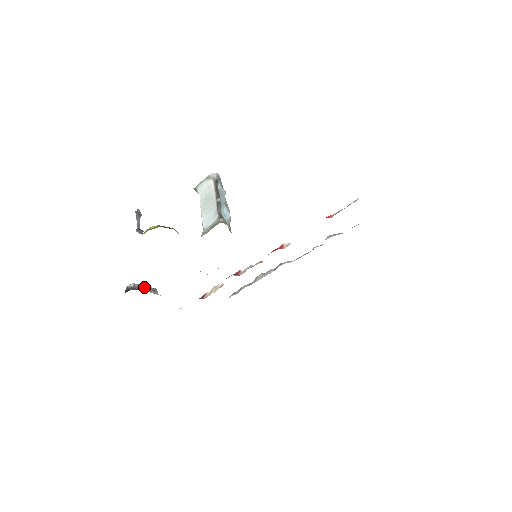
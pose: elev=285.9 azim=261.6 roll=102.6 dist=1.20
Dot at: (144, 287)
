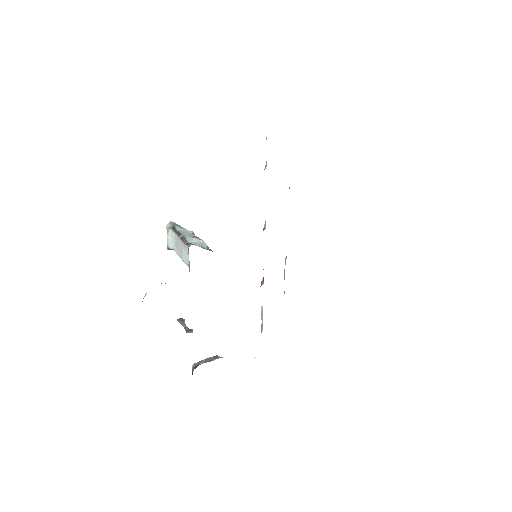
Dot at: (205, 361)
